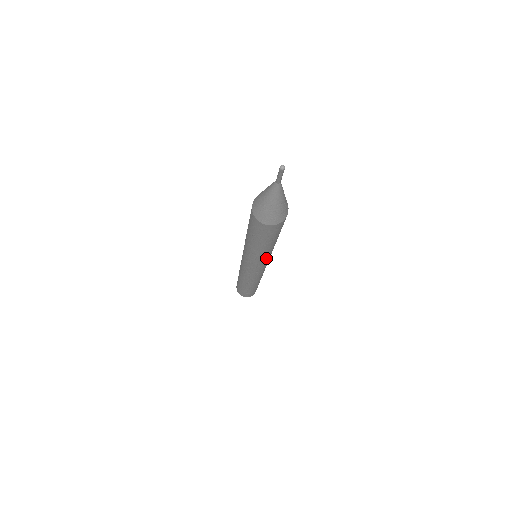
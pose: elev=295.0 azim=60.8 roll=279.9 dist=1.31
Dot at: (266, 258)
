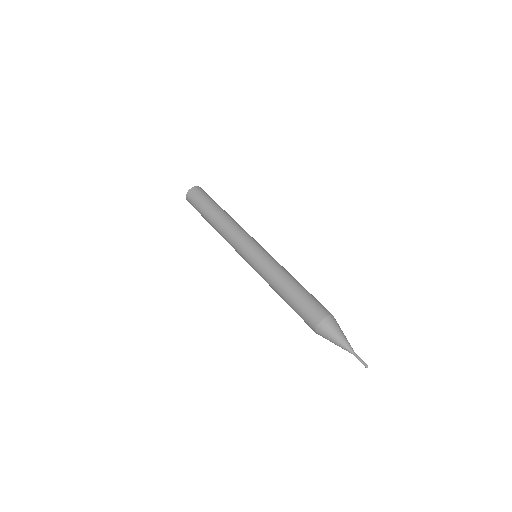
Dot at: occluded
